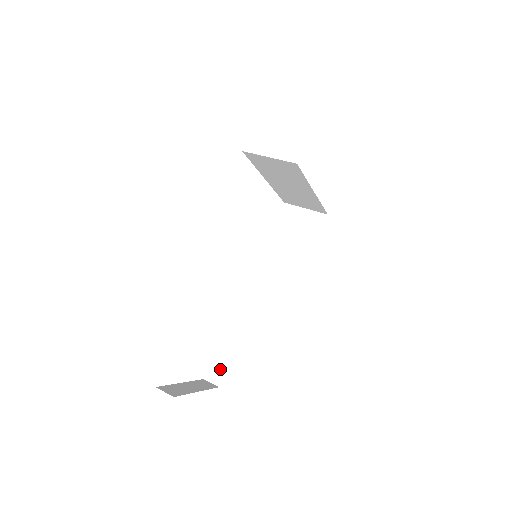
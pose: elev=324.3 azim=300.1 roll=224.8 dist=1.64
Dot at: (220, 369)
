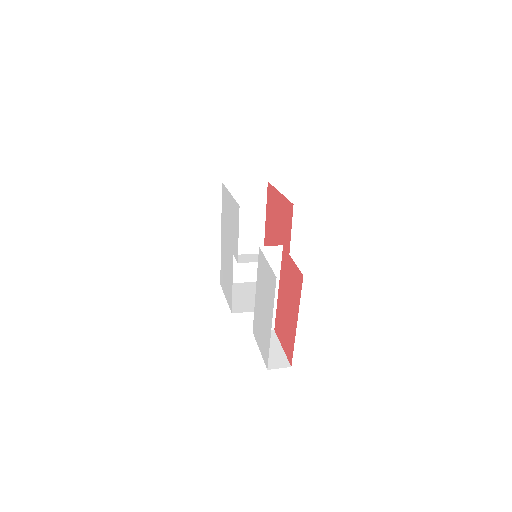
Dot at: (279, 354)
